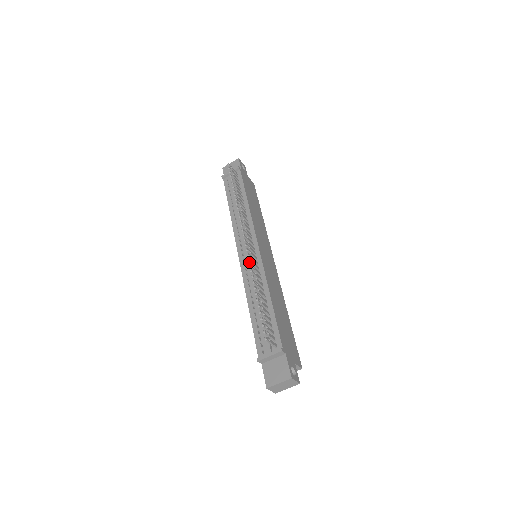
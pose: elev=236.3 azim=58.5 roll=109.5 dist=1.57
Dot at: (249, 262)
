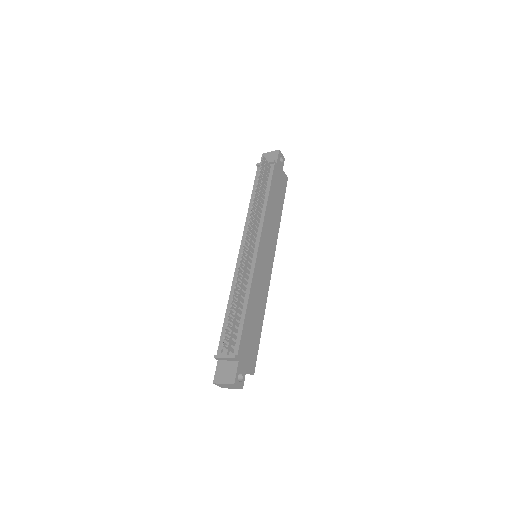
Dot at: (240, 266)
